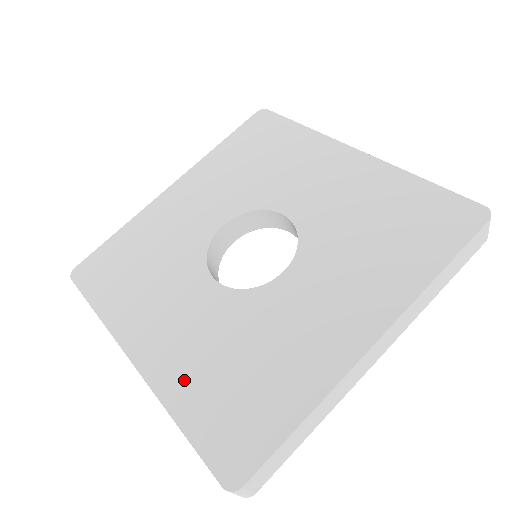
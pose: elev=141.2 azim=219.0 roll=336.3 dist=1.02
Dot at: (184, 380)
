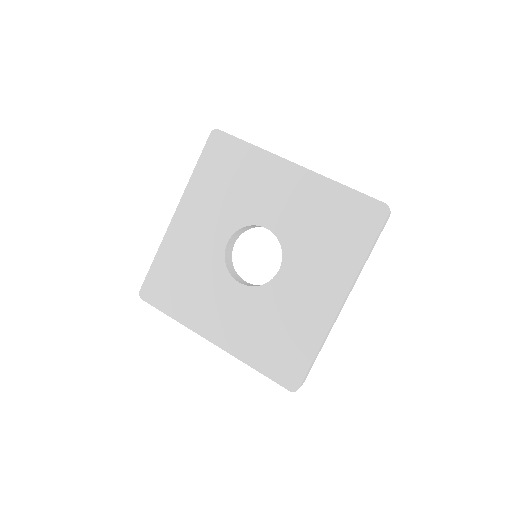
Dot at: (248, 346)
